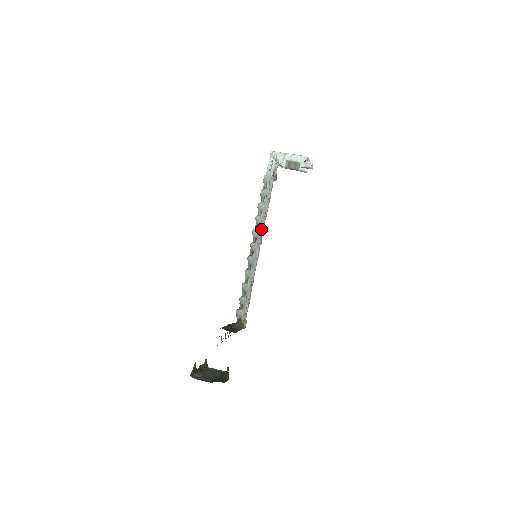
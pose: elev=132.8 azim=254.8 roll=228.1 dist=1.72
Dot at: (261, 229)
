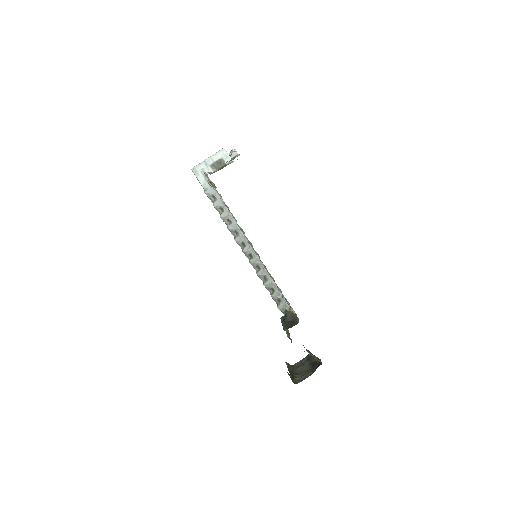
Dot at: (240, 233)
